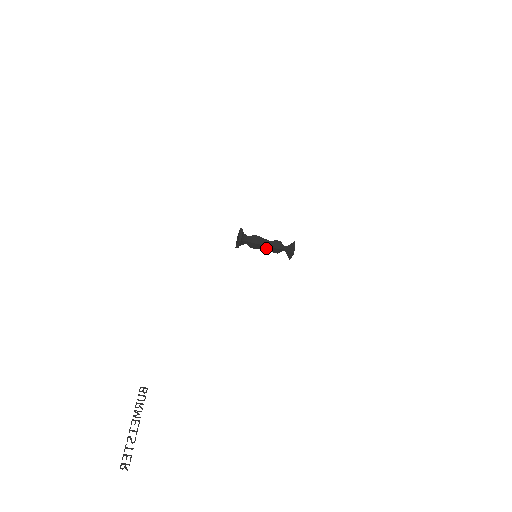
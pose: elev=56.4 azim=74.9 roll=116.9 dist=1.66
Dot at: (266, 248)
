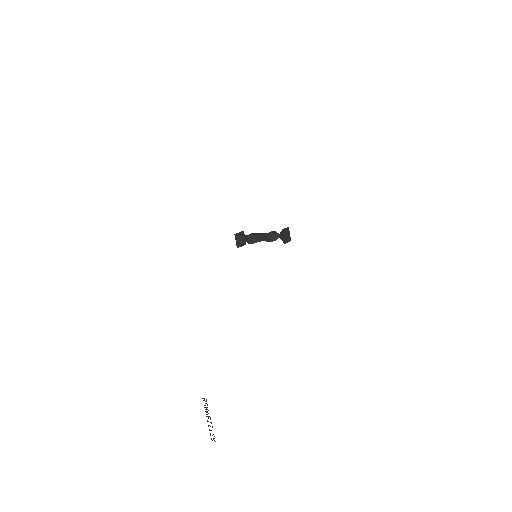
Dot at: occluded
